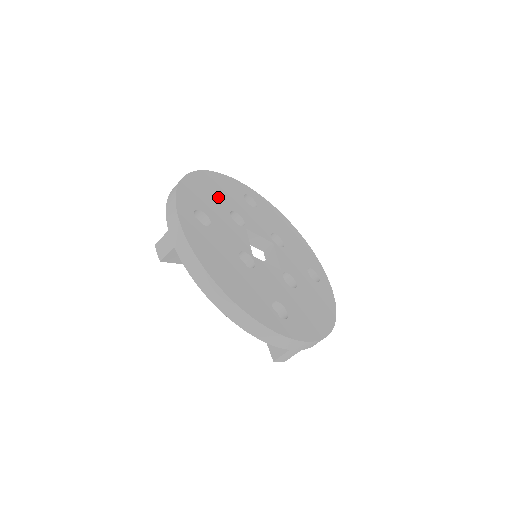
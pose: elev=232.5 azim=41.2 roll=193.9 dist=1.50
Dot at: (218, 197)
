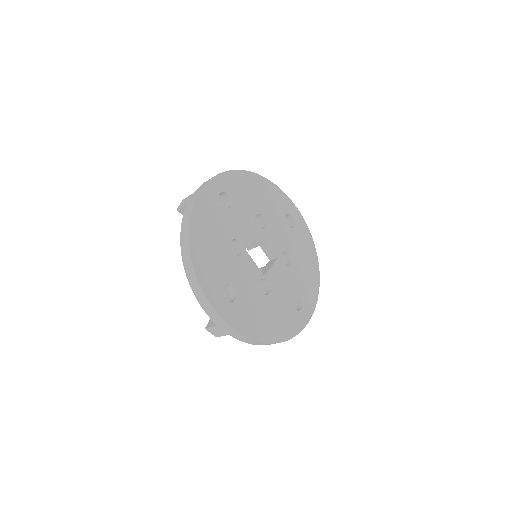
Dot at: (257, 199)
